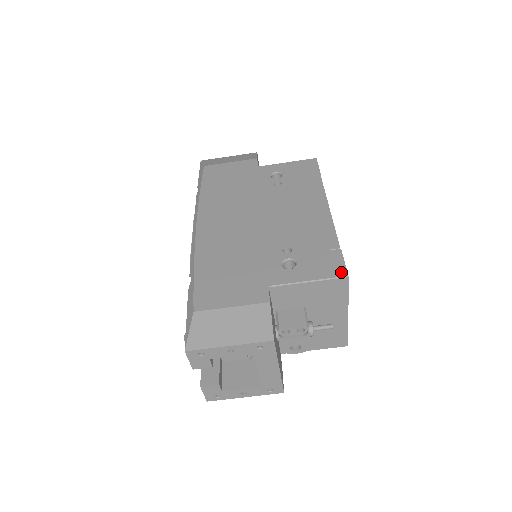
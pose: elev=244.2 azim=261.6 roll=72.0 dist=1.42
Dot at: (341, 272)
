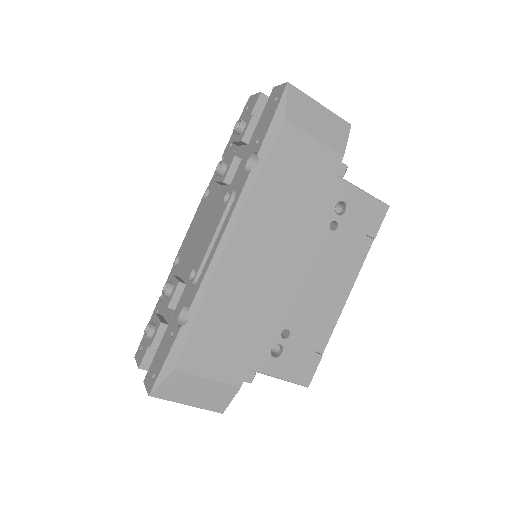
Dot at: (307, 381)
